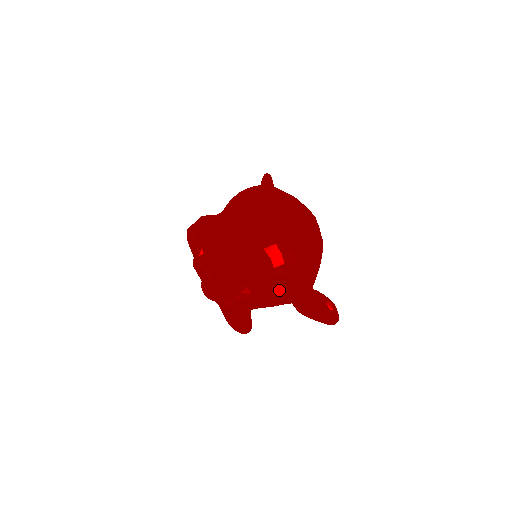
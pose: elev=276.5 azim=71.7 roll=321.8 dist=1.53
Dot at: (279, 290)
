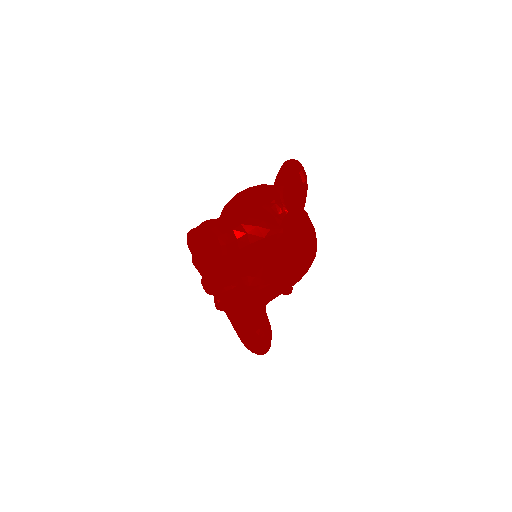
Dot at: (255, 202)
